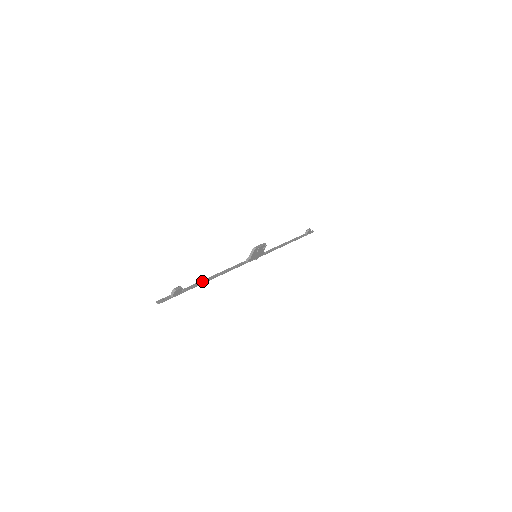
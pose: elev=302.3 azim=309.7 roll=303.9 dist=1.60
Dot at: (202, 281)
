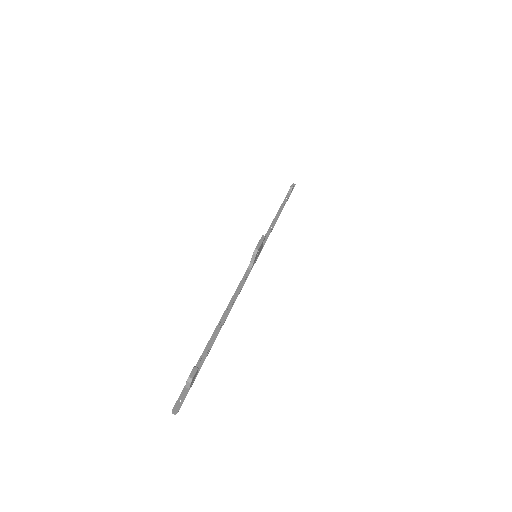
Dot at: (214, 335)
